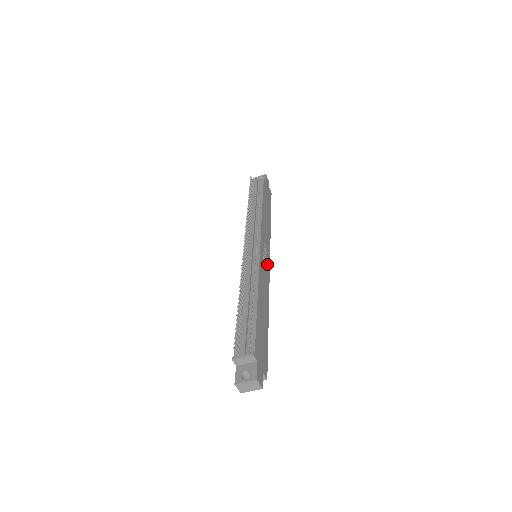
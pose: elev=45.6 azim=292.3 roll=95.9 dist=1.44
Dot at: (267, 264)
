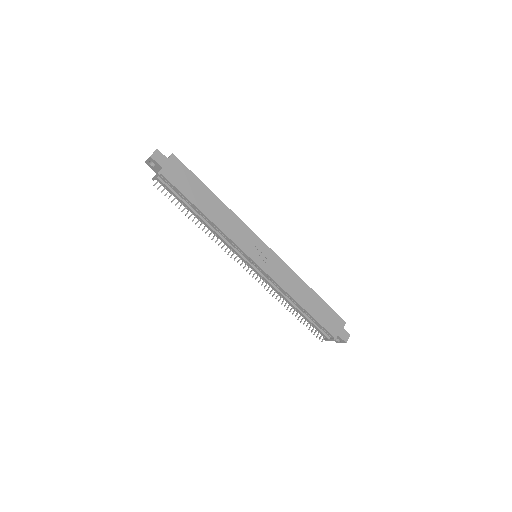
Dot at: (269, 255)
